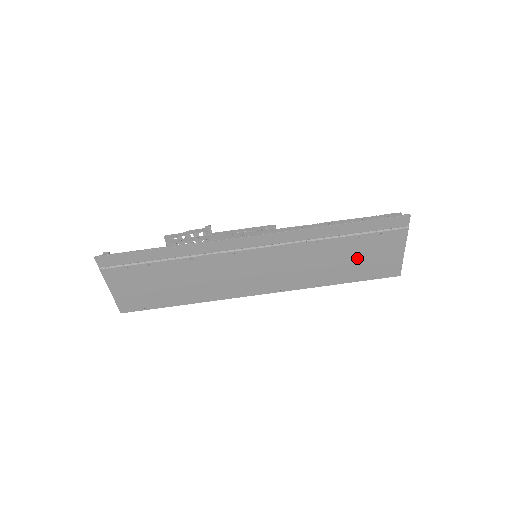
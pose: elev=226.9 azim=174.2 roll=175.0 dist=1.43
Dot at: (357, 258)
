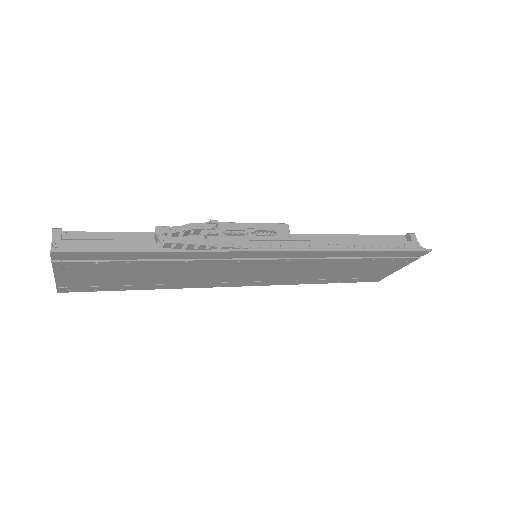
Dot at: (356, 270)
